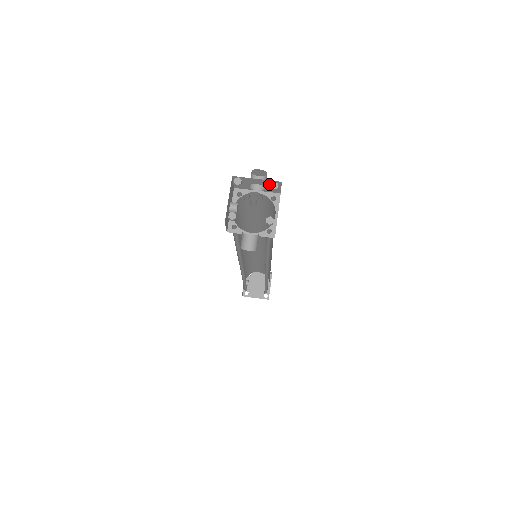
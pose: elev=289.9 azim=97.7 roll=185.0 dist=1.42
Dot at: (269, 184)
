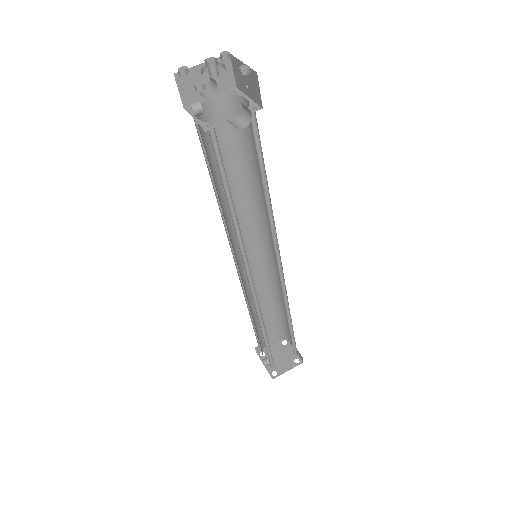
Dot at: (218, 70)
